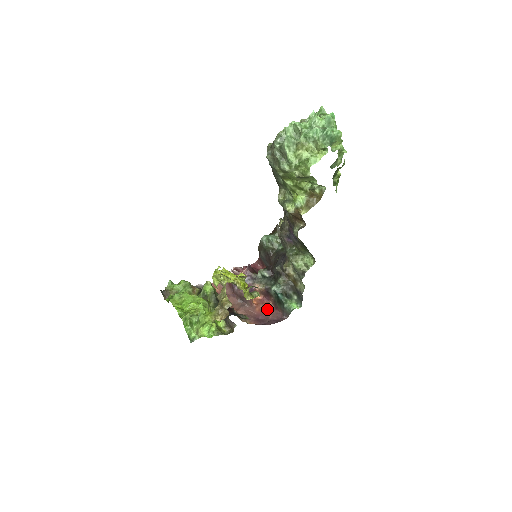
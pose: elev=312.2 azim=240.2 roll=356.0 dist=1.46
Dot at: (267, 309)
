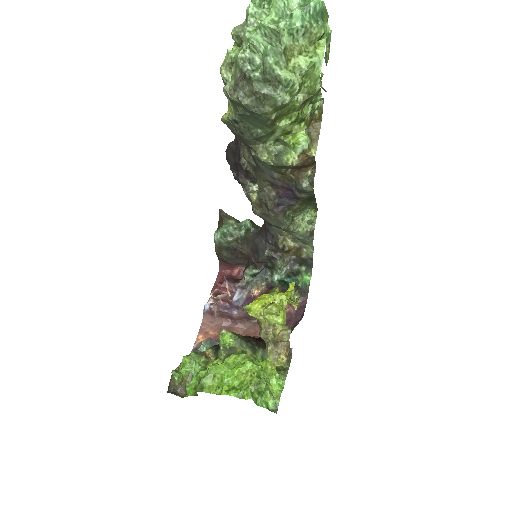
Dot at: occluded
